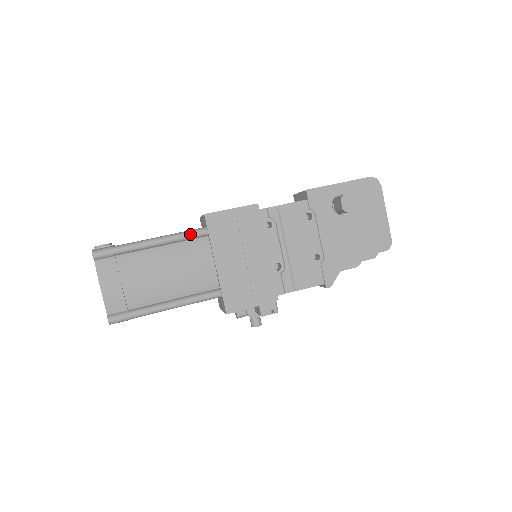
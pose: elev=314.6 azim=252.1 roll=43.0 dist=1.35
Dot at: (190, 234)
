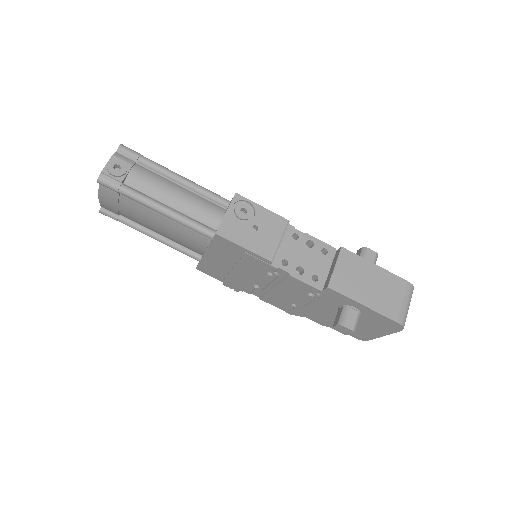
Dot at: (195, 230)
